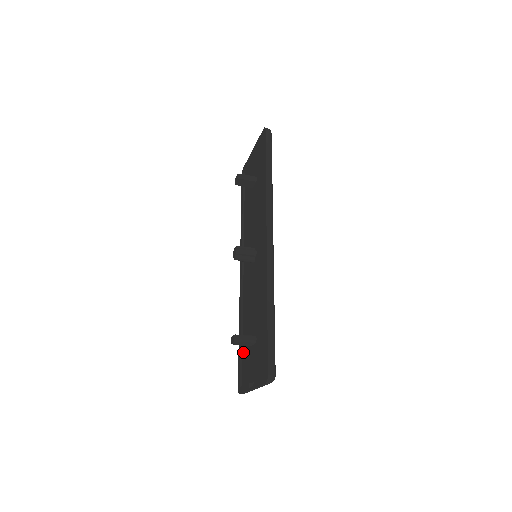
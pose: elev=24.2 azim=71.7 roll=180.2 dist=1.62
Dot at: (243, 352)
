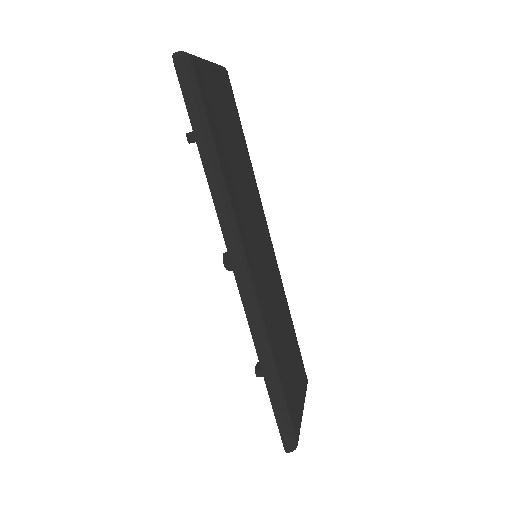
Dot at: occluded
